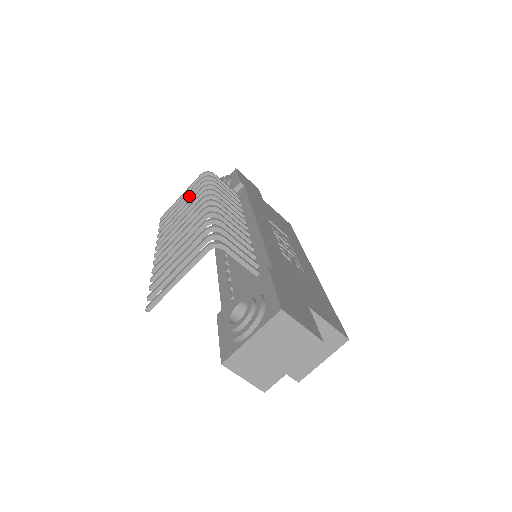
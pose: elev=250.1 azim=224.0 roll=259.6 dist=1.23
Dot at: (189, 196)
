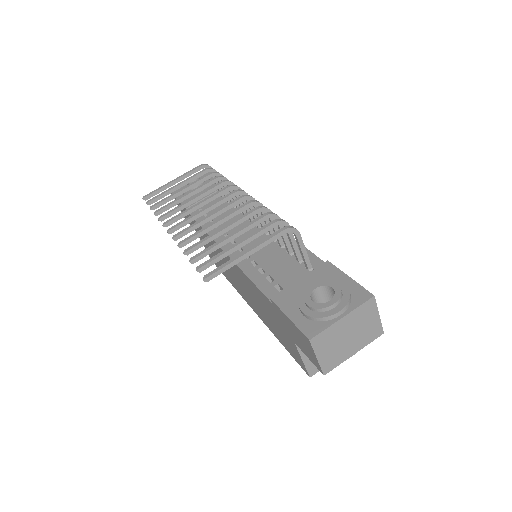
Dot at: (195, 182)
